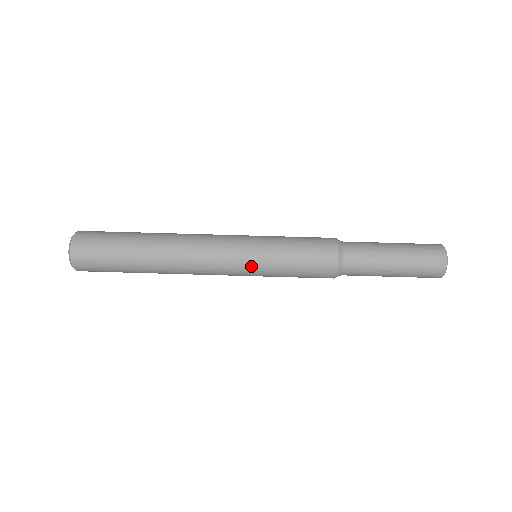
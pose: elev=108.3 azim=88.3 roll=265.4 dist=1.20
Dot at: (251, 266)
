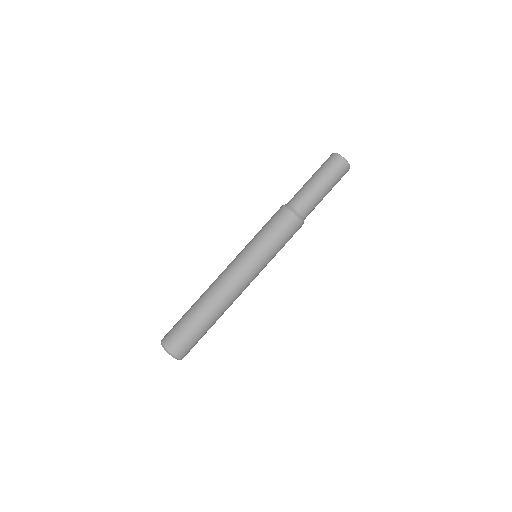
Dot at: (253, 257)
